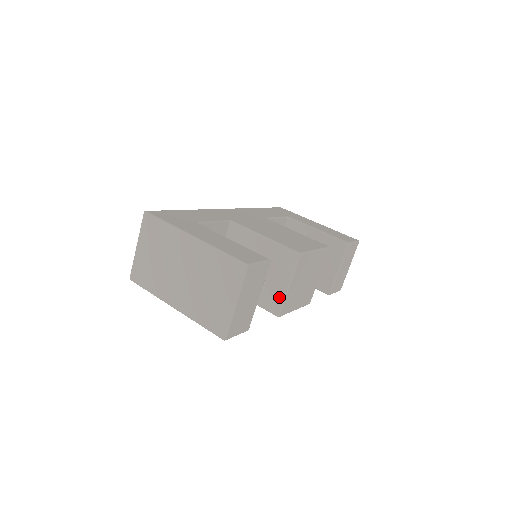
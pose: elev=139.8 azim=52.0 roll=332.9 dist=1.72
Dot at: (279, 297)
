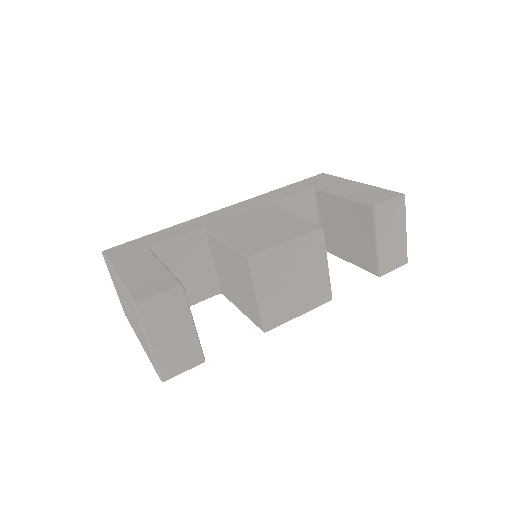
Dot at: (256, 310)
